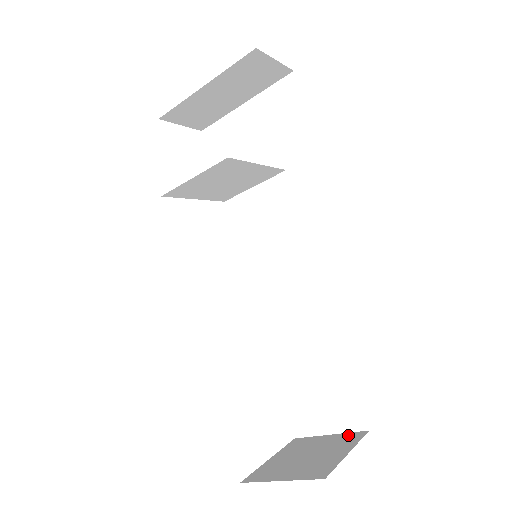
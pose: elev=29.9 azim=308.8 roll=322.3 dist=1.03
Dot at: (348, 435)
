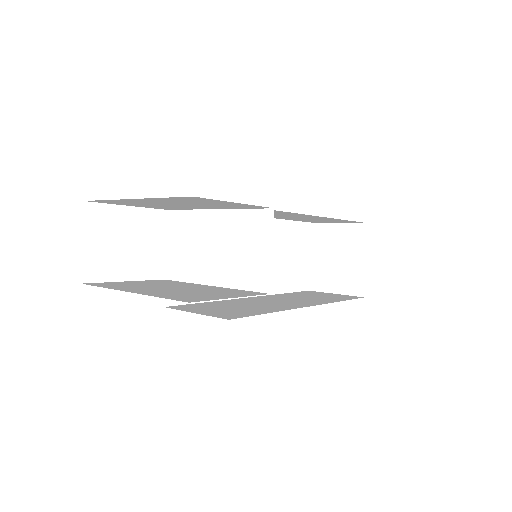
Dot at: (354, 229)
